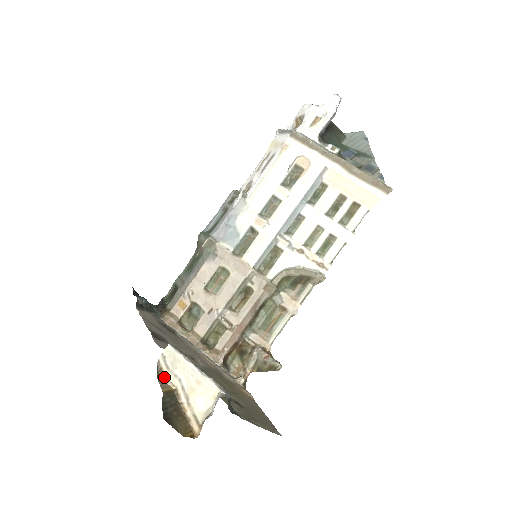
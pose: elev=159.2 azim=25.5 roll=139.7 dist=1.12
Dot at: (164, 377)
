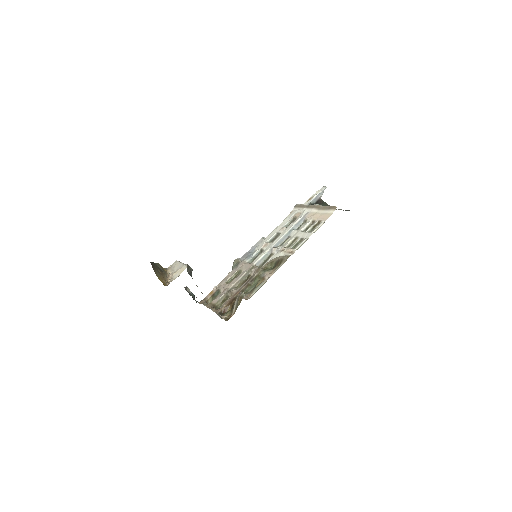
Dot at: (167, 272)
